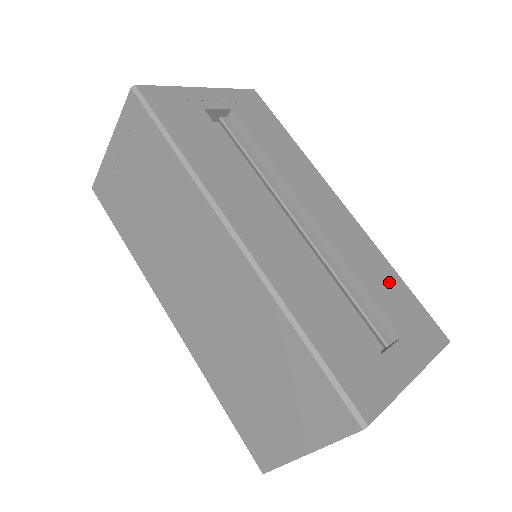
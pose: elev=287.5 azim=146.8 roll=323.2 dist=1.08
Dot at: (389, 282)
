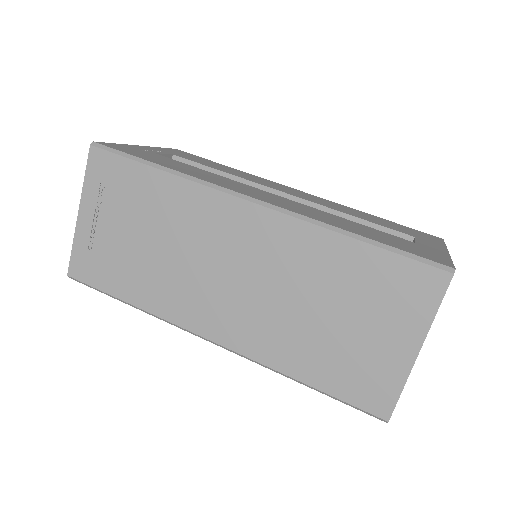
Dot at: (373, 218)
